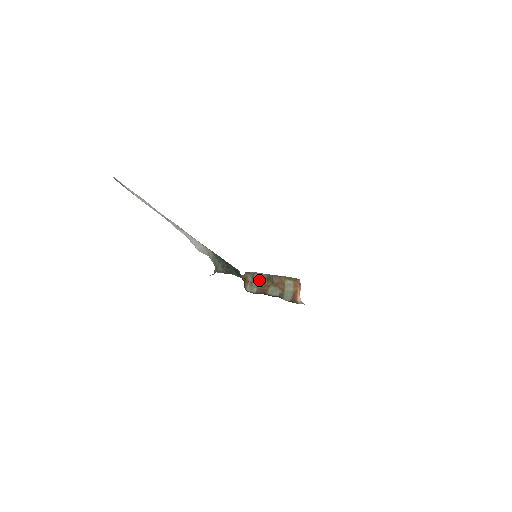
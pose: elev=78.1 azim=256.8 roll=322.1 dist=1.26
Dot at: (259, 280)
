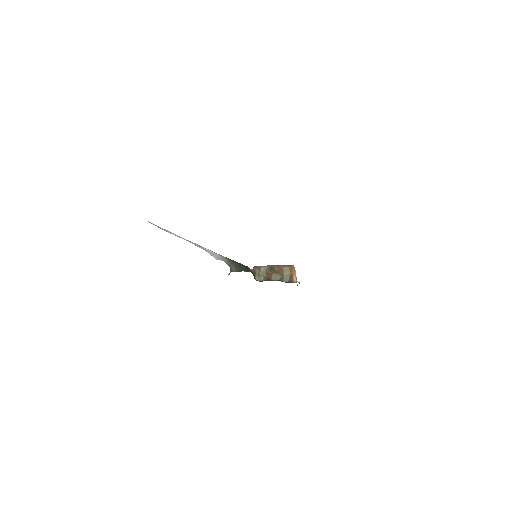
Dot at: (264, 271)
